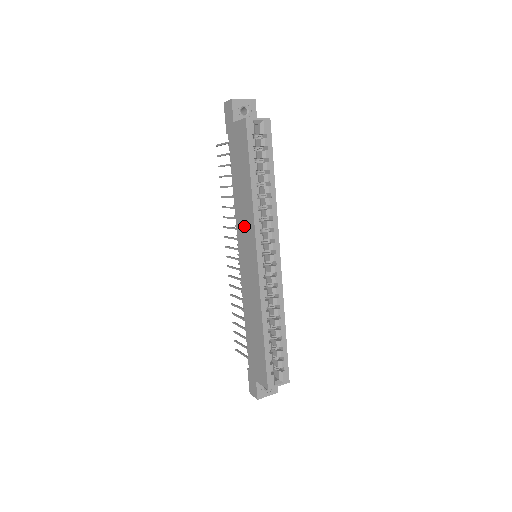
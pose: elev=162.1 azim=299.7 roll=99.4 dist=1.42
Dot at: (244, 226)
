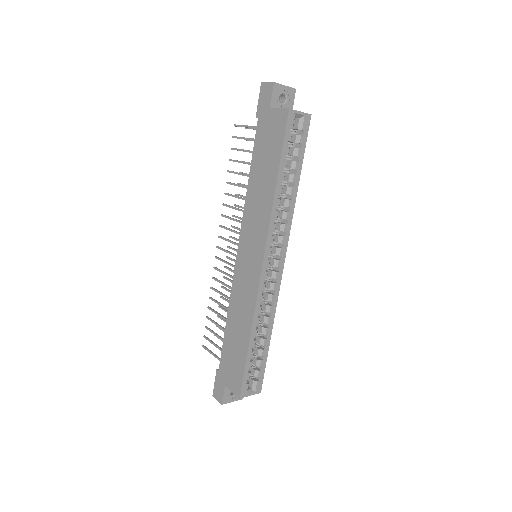
Dot at: (254, 223)
